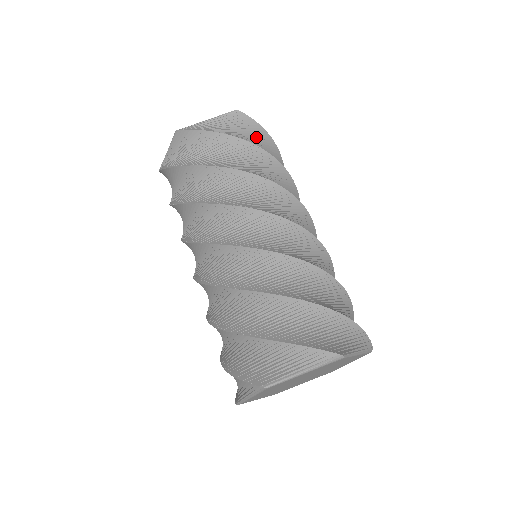
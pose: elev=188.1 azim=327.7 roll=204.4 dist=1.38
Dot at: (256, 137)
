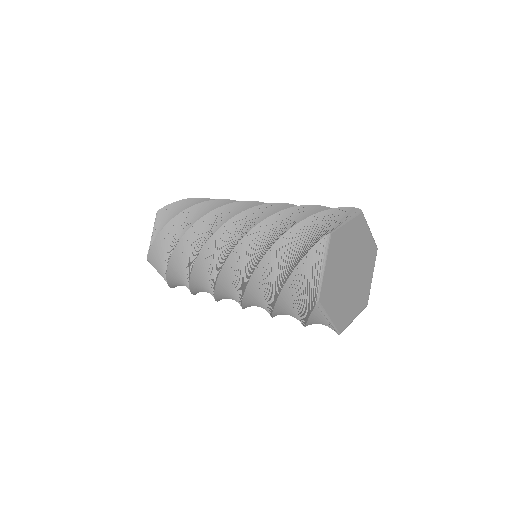
Dot at: occluded
